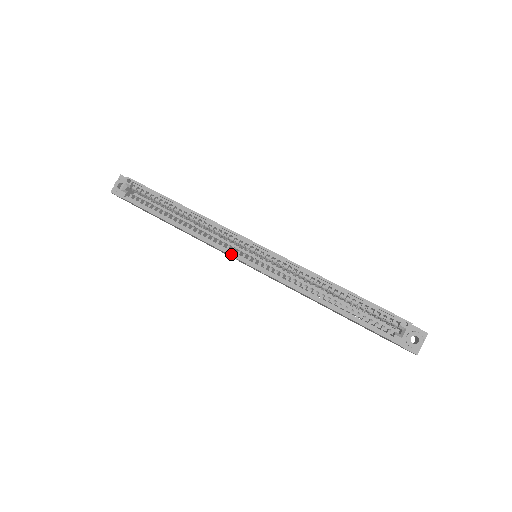
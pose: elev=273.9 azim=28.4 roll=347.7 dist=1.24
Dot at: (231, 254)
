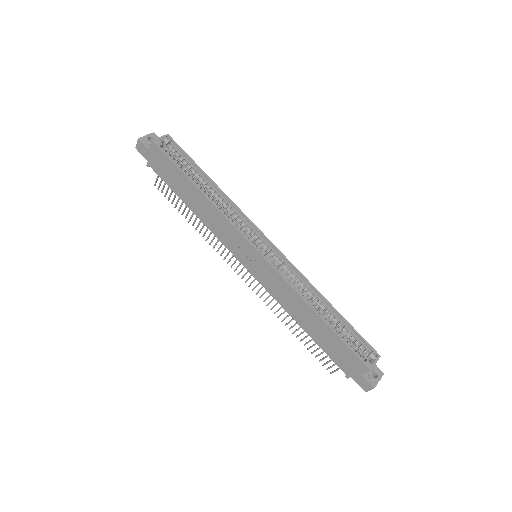
Dot at: (246, 238)
